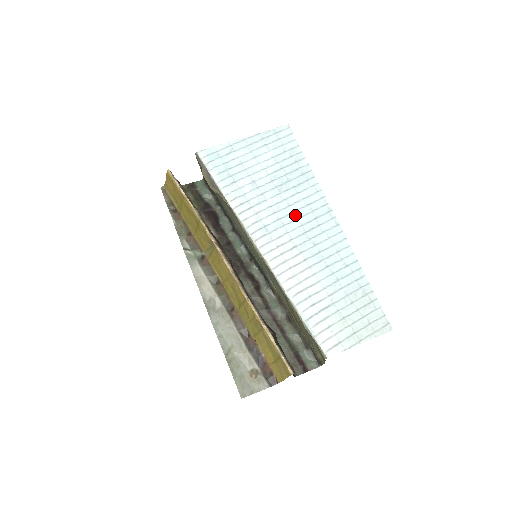
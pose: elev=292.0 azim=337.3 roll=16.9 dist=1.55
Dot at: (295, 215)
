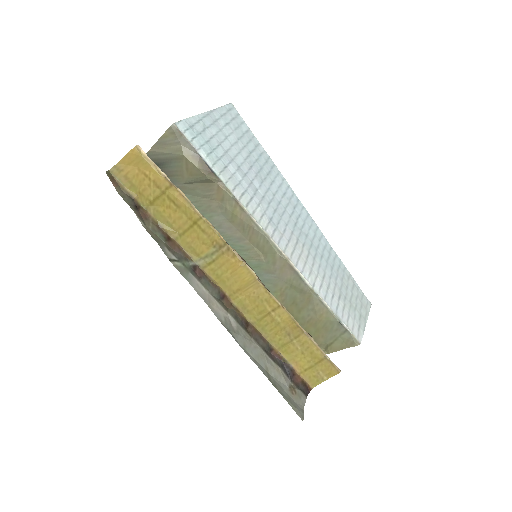
Dot at: (282, 205)
